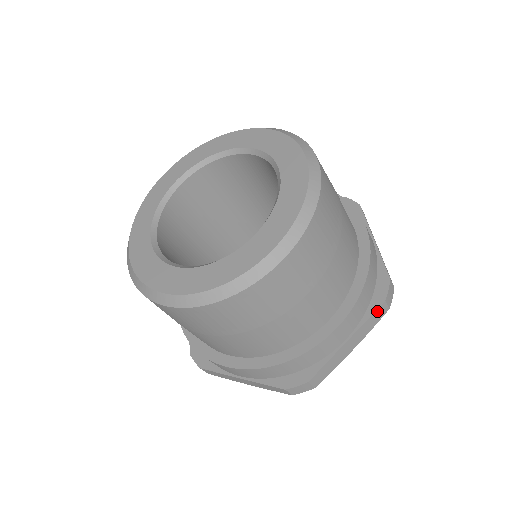
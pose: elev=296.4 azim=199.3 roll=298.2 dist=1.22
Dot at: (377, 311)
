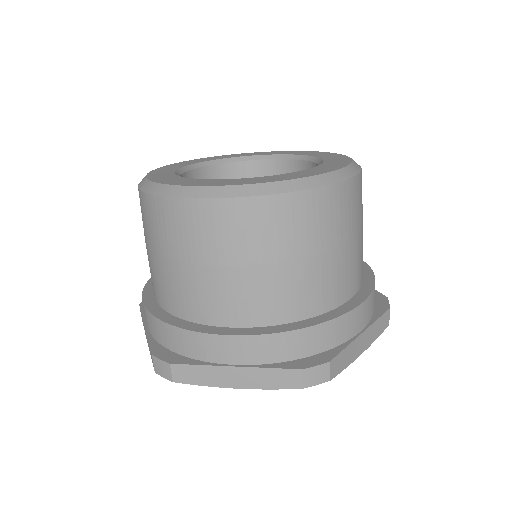
Dot at: (286, 371)
